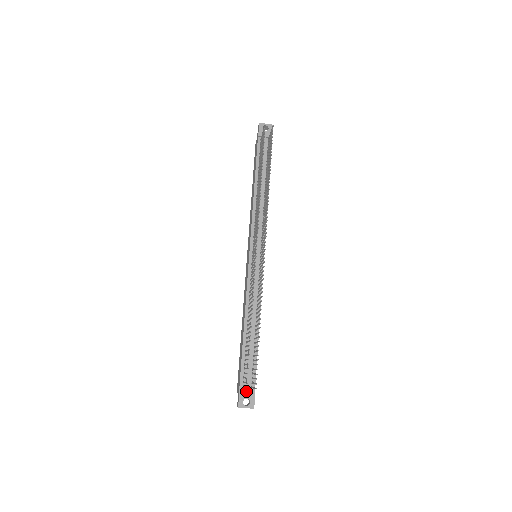
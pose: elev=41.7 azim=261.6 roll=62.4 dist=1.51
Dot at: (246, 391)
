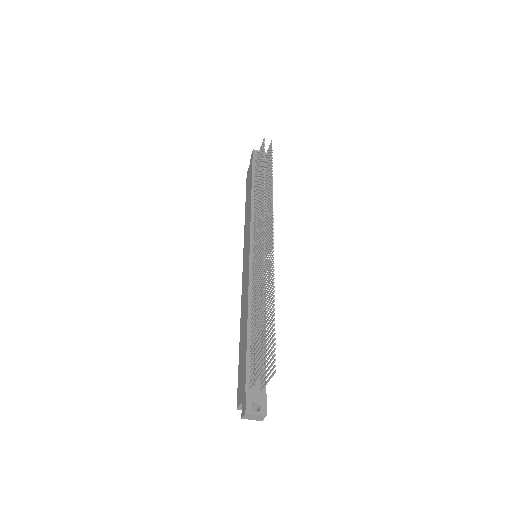
Dot at: (255, 393)
